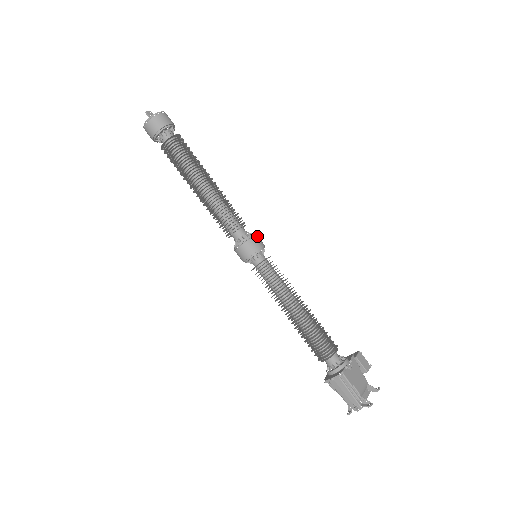
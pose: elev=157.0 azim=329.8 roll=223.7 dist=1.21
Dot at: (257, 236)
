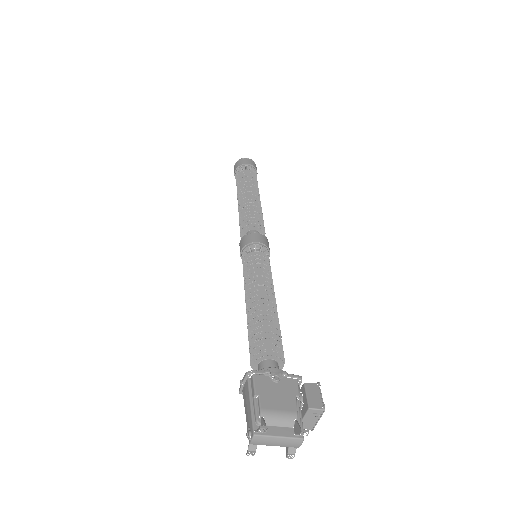
Dot at: (263, 236)
